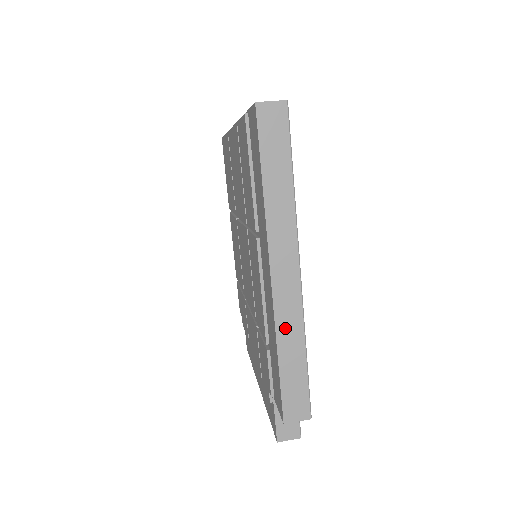
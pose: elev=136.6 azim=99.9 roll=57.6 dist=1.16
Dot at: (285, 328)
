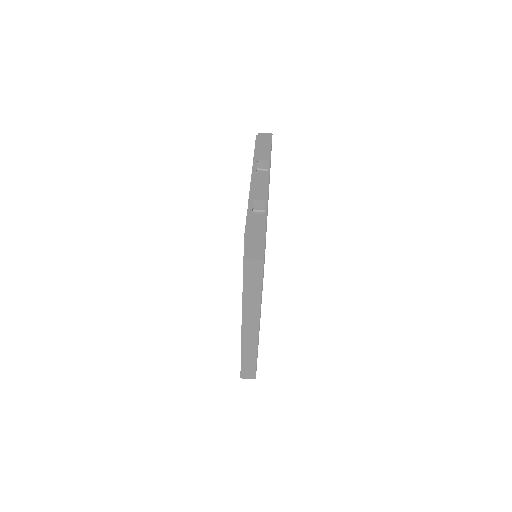
Dot at: (247, 347)
